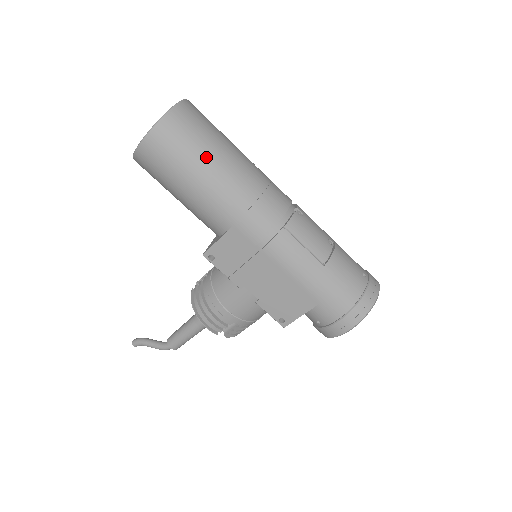
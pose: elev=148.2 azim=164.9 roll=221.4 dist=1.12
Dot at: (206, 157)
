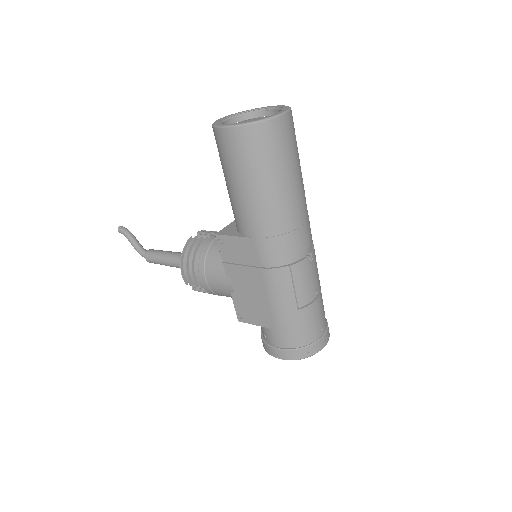
Dot at: (270, 176)
